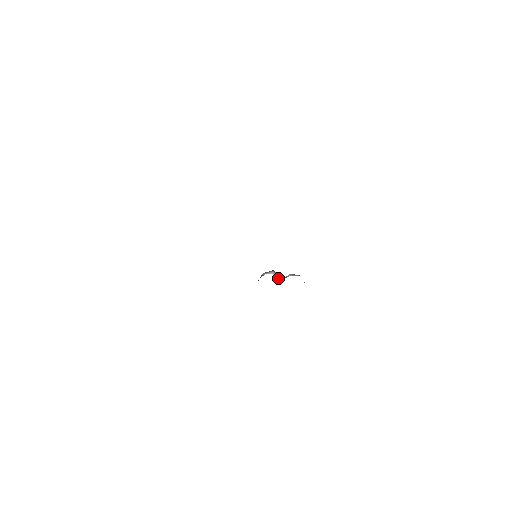
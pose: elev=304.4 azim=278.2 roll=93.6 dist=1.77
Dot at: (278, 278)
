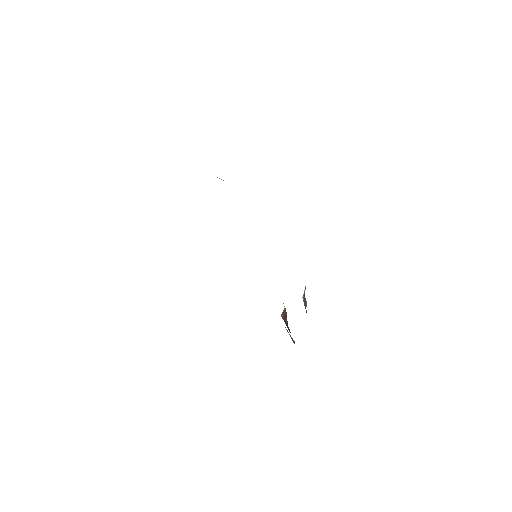
Dot at: occluded
